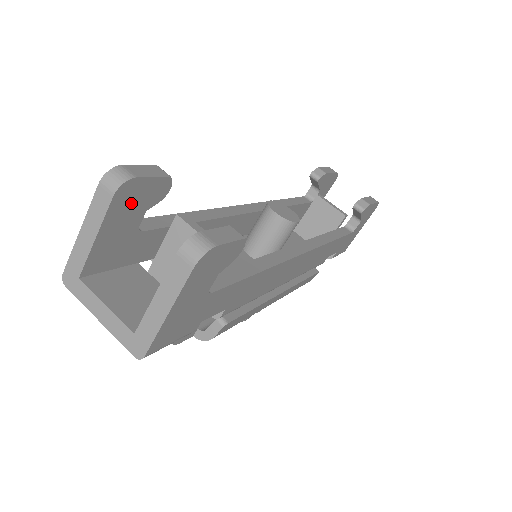
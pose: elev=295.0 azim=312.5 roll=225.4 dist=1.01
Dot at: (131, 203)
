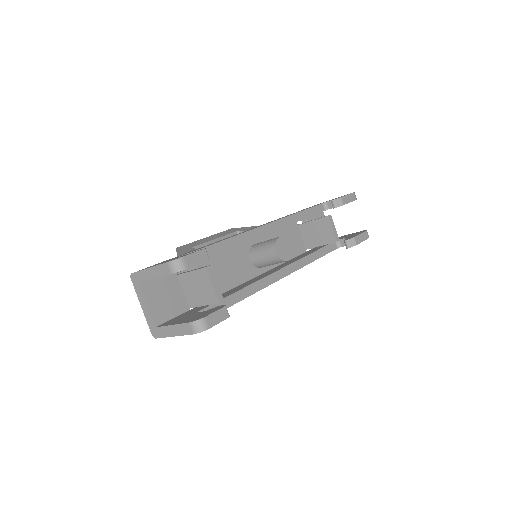
Dot at: occluded
